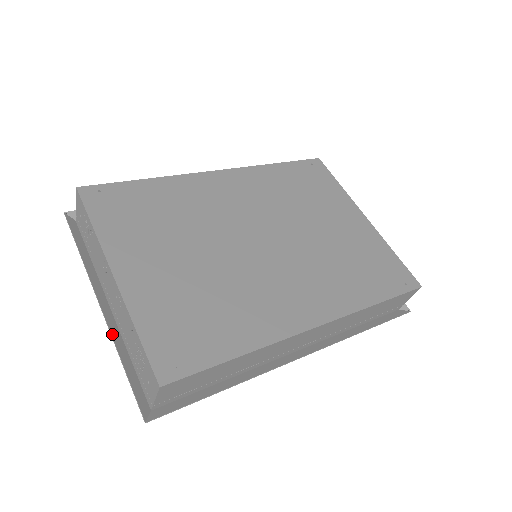
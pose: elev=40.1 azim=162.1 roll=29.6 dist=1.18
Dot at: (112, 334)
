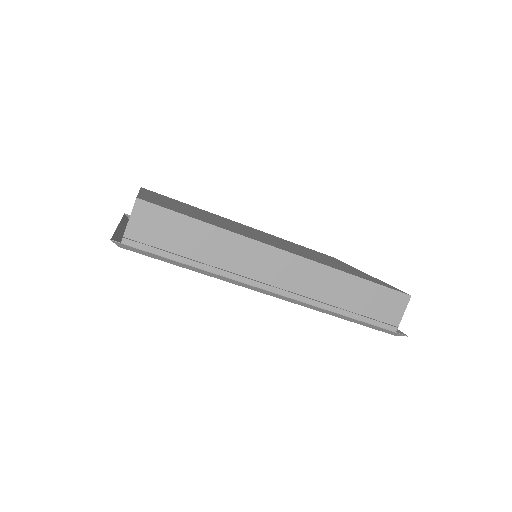
Dot at: (118, 228)
